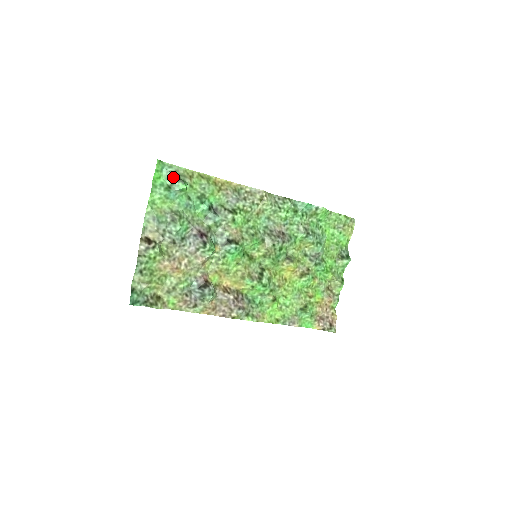
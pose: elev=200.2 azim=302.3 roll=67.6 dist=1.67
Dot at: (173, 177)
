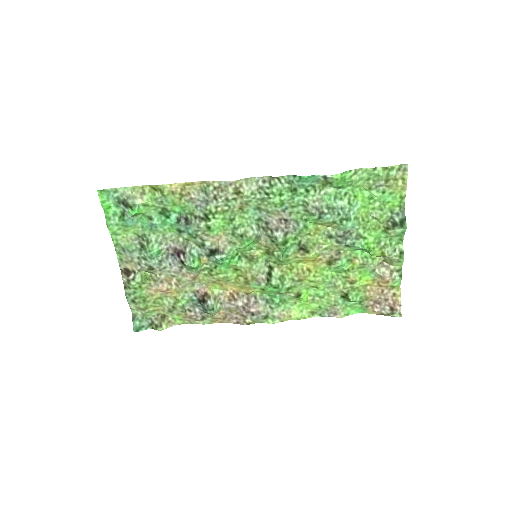
Dot at: (121, 203)
